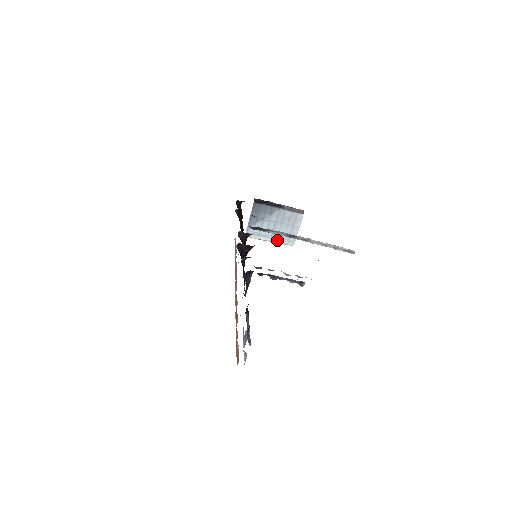
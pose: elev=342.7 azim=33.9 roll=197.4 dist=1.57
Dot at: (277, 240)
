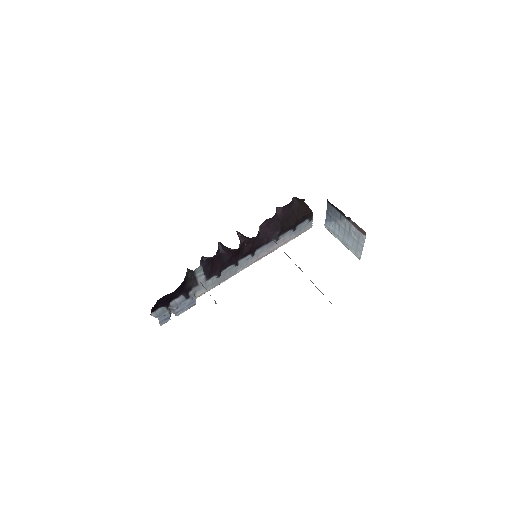
Dot at: (347, 246)
